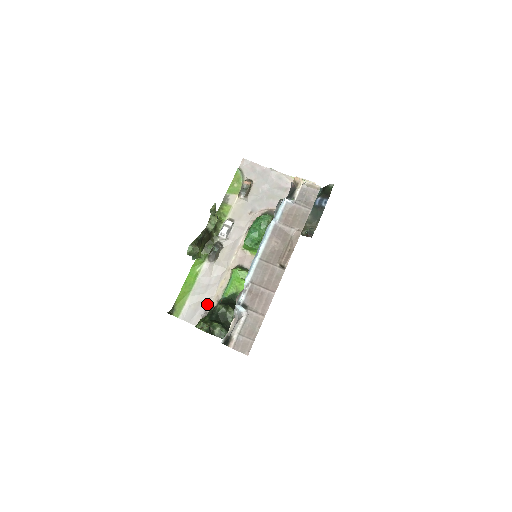
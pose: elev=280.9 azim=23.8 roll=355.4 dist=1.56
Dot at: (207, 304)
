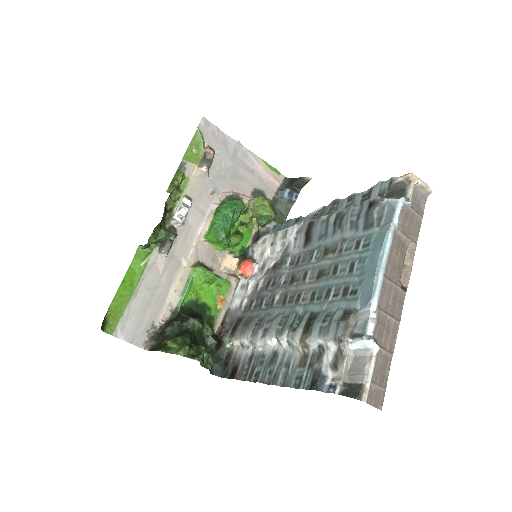
Dot at: (155, 315)
